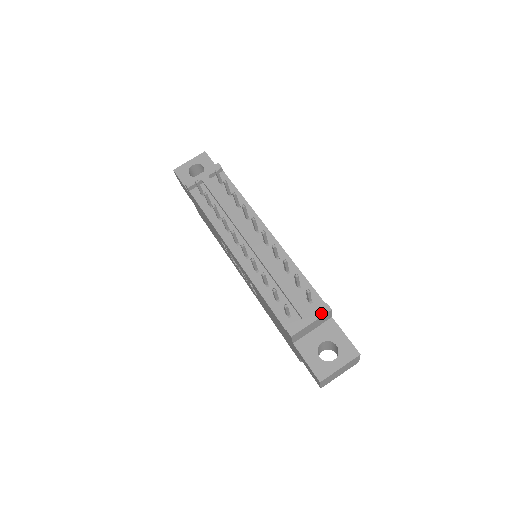
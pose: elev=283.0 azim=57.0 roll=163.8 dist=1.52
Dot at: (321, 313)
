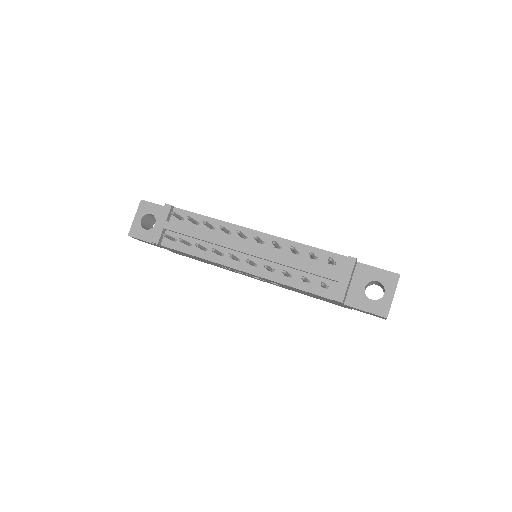
Dot at: (350, 267)
